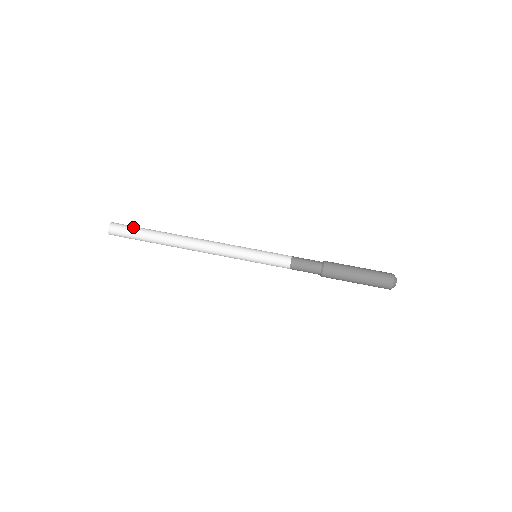
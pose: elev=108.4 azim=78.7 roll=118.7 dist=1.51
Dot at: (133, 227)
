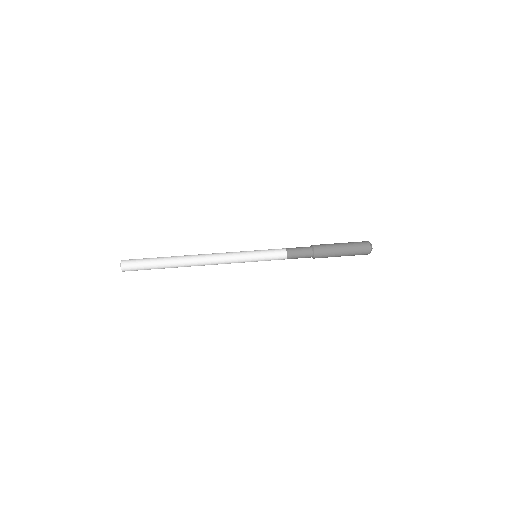
Dot at: occluded
